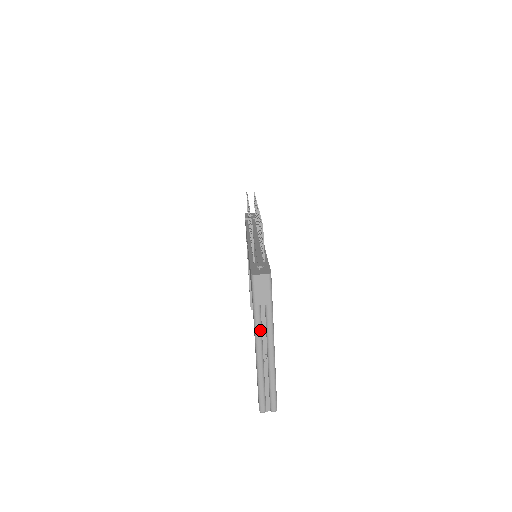
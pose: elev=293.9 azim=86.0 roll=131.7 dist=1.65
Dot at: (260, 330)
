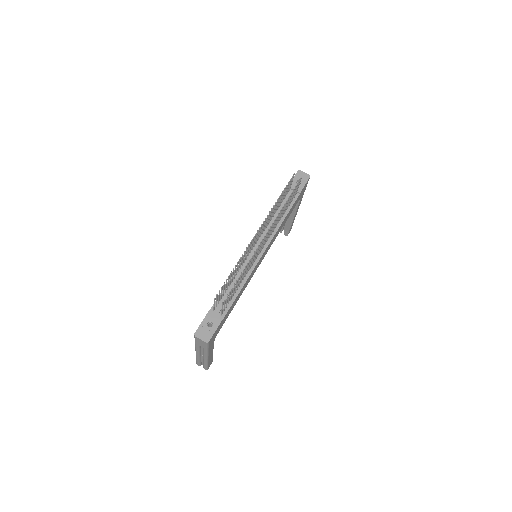
Dot at: (198, 350)
